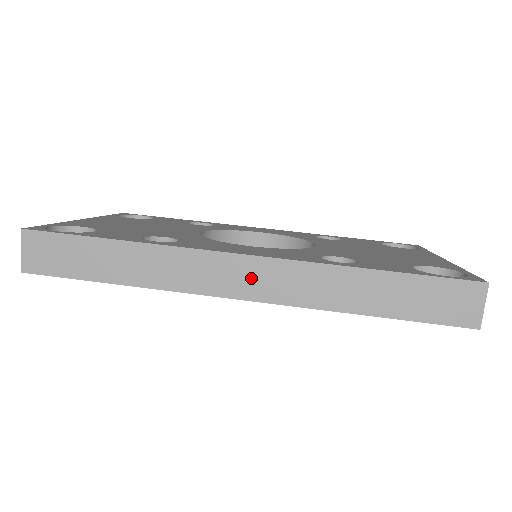
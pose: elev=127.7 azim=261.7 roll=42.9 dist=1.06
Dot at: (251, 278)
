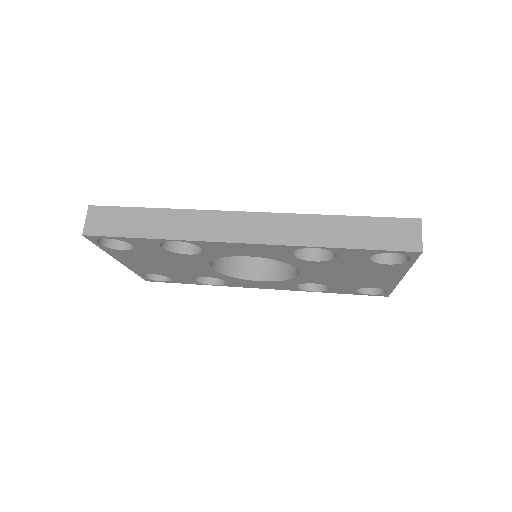
Dot at: (251, 227)
